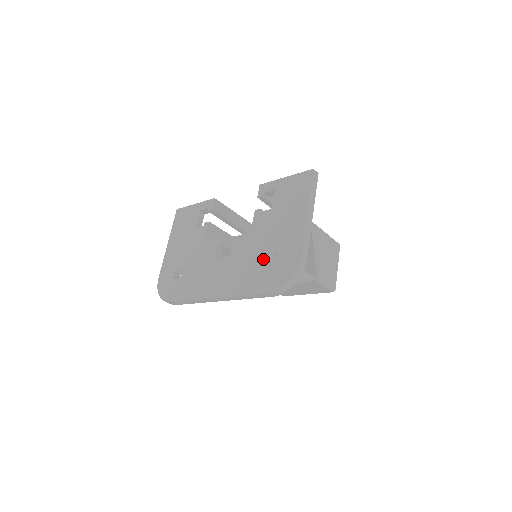
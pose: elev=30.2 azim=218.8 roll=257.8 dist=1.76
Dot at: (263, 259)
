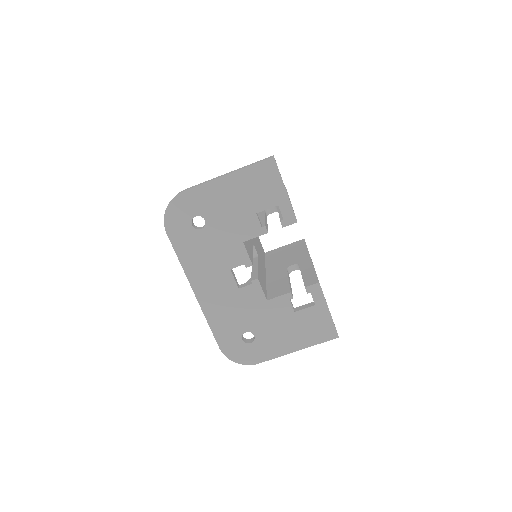
Dot at: (246, 329)
